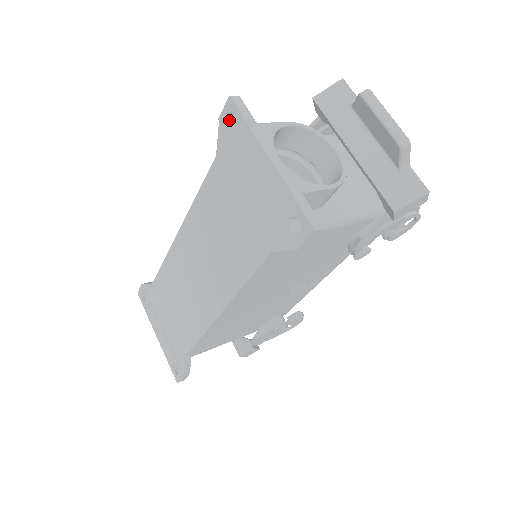
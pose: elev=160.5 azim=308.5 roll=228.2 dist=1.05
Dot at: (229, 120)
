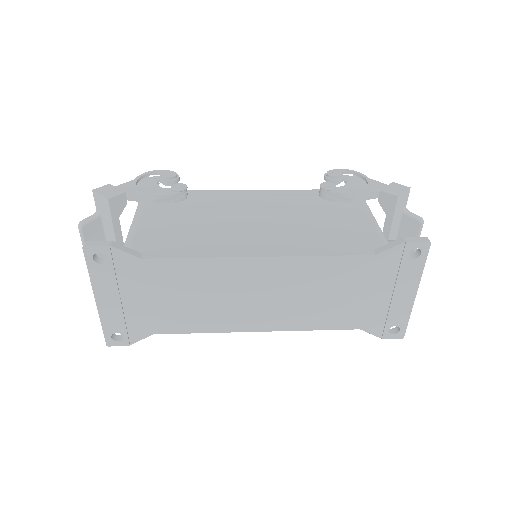
Dot at: (411, 247)
